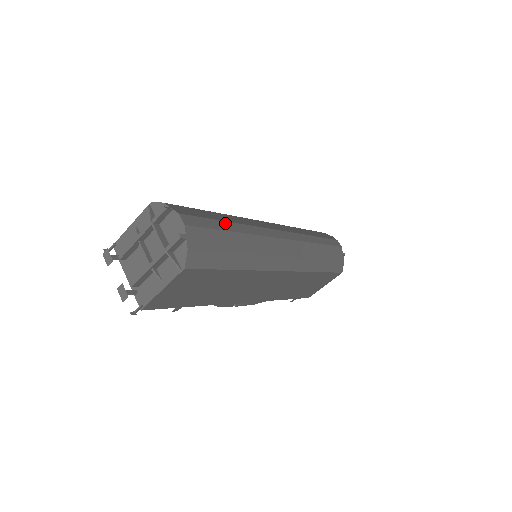
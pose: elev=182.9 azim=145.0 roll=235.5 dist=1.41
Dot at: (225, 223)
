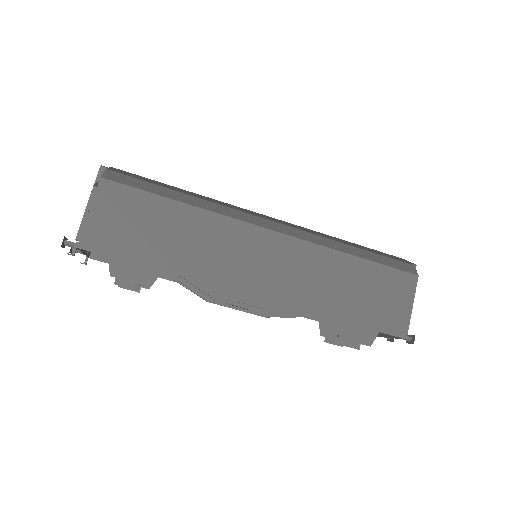
Dot at: occluded
